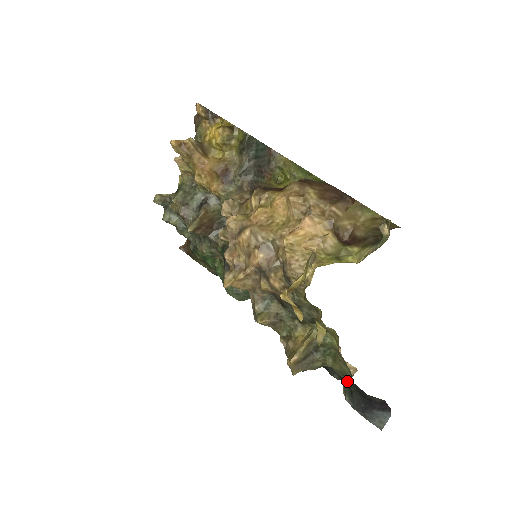
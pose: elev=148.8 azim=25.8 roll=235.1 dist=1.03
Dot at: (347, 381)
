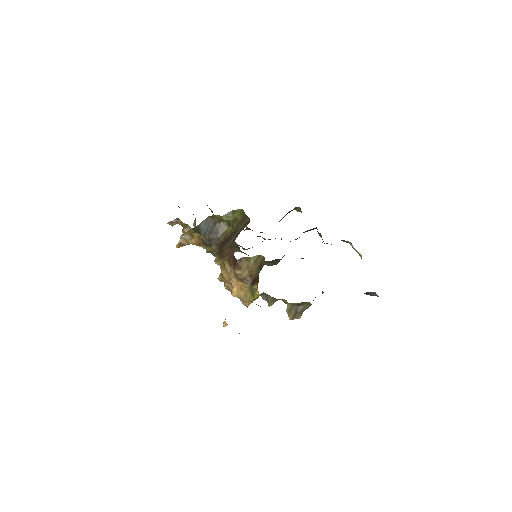
Dot at: occluded
